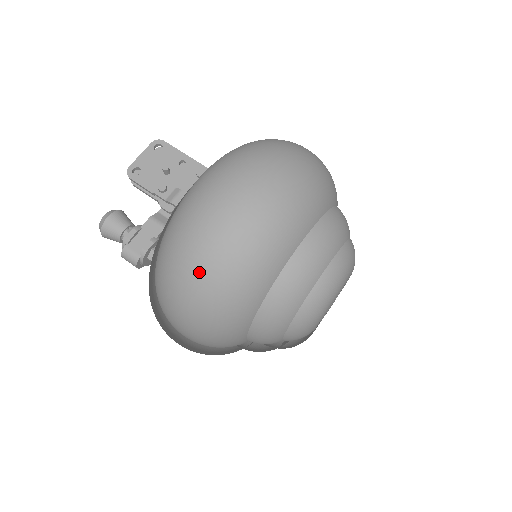
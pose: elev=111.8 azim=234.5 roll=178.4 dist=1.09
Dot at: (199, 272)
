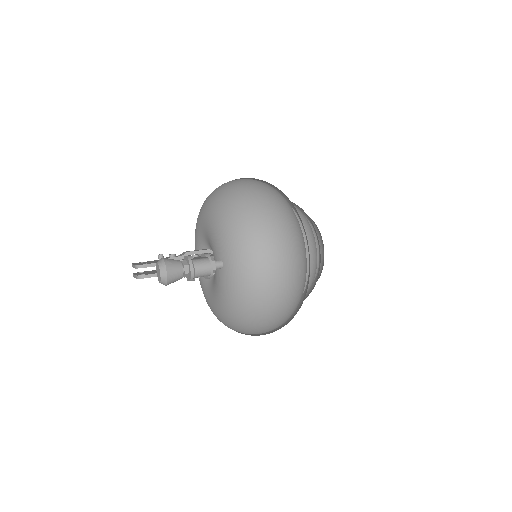
Dot at: (261, 191)
